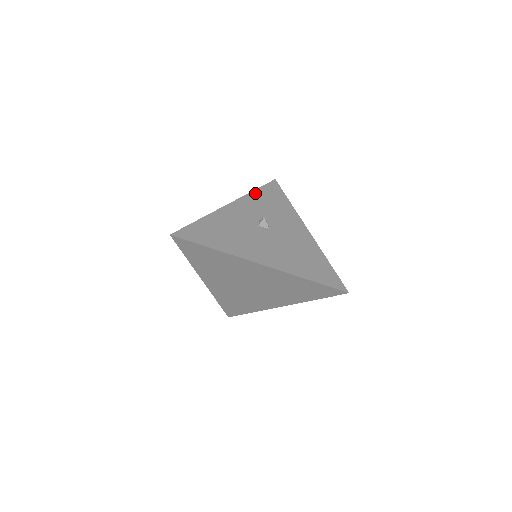
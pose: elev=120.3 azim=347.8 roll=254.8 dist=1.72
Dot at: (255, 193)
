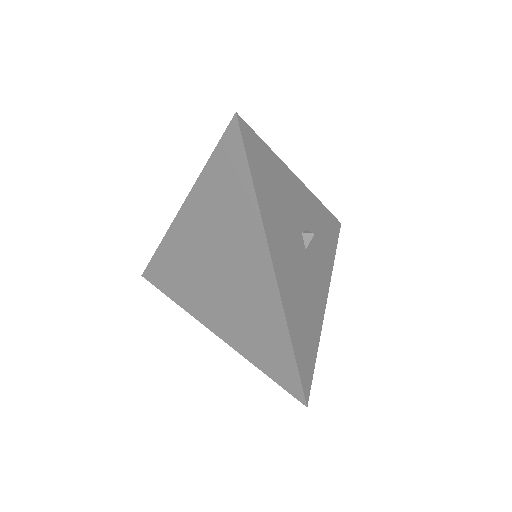
Dot at: (322, 207)
